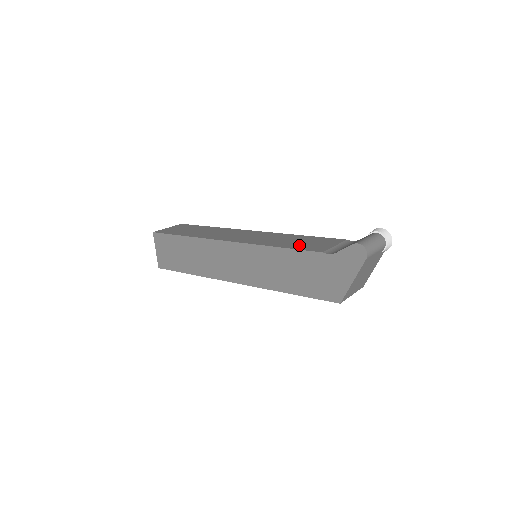
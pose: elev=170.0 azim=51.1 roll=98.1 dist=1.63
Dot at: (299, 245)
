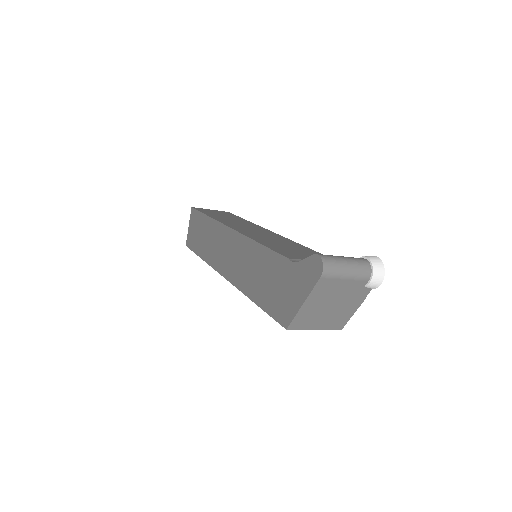
Dot at: (282, 248)
